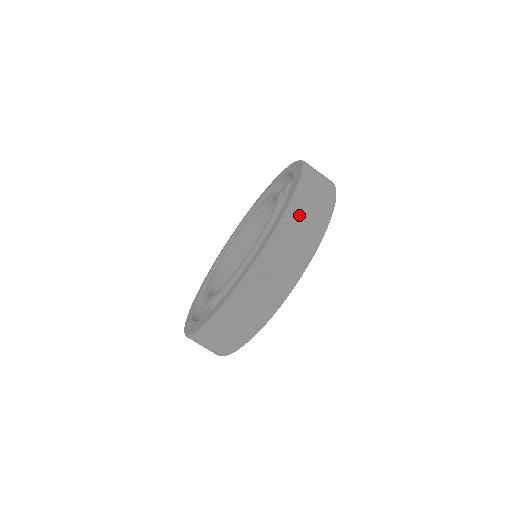
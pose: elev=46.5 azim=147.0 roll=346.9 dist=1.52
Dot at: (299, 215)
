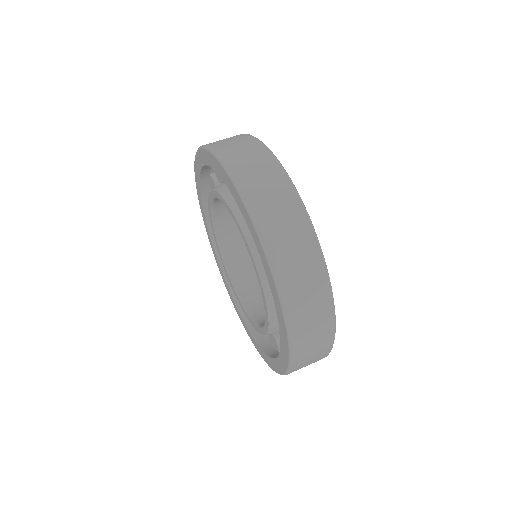
Dot at: (287, 264)
